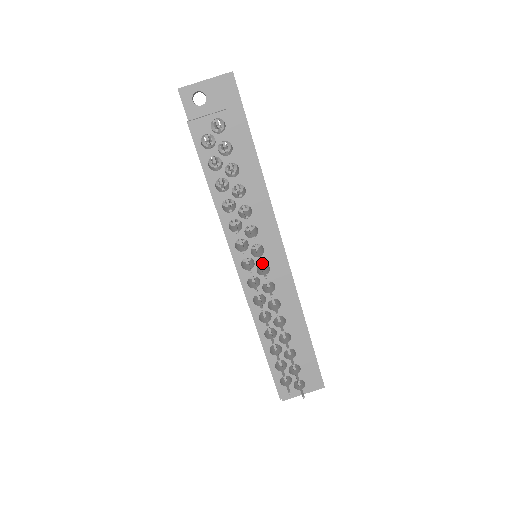
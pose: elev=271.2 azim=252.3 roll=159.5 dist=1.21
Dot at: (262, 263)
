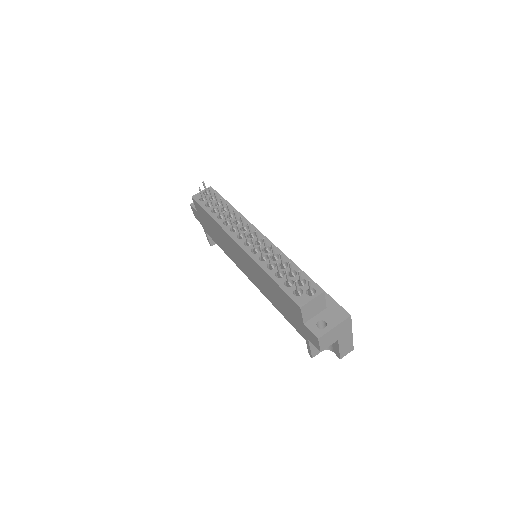
Dot at: occluded
